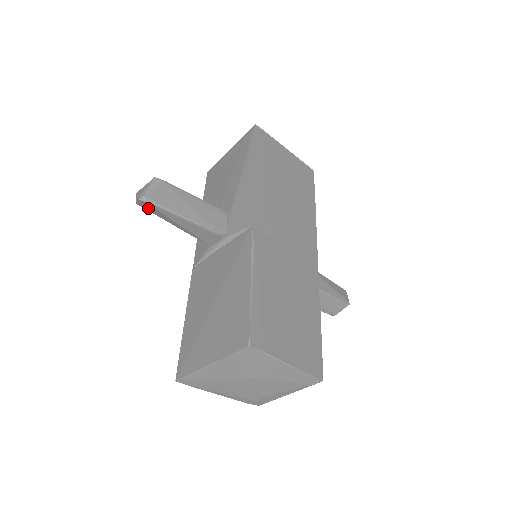
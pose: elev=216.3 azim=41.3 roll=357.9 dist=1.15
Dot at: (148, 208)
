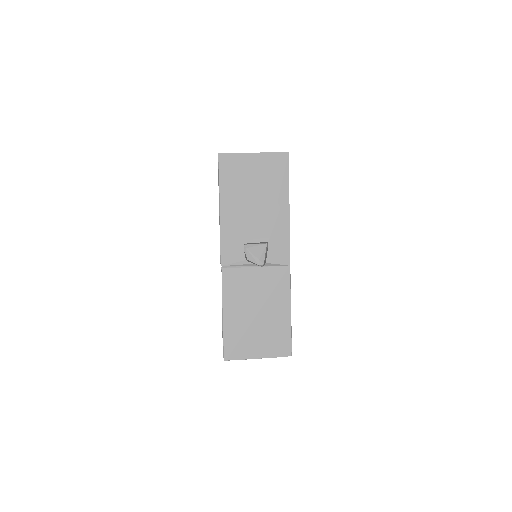
Dot at: (252, 262)
